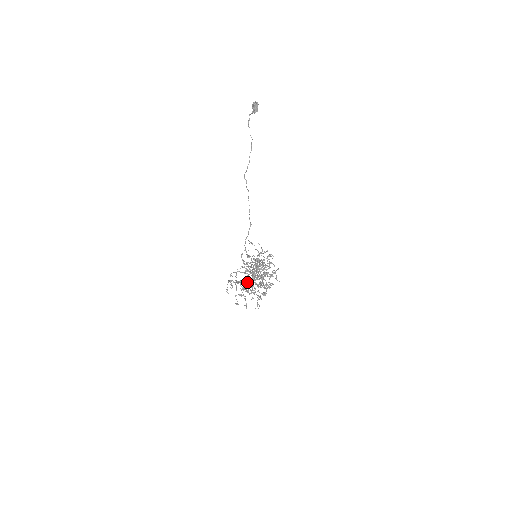
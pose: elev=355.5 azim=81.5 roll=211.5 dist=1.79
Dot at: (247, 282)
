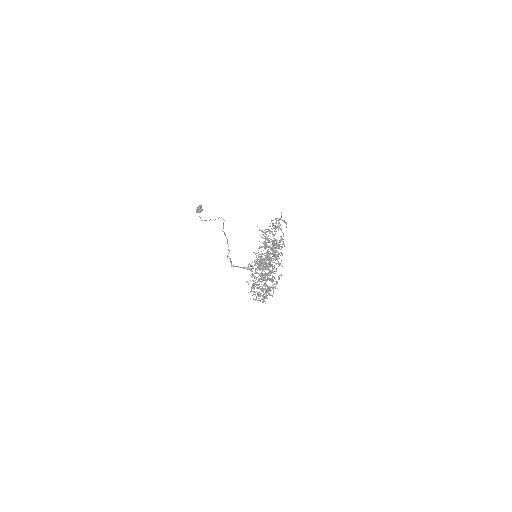
Dot at: occluded
